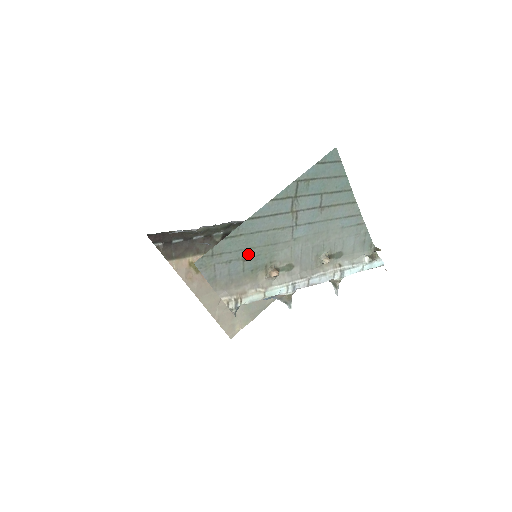
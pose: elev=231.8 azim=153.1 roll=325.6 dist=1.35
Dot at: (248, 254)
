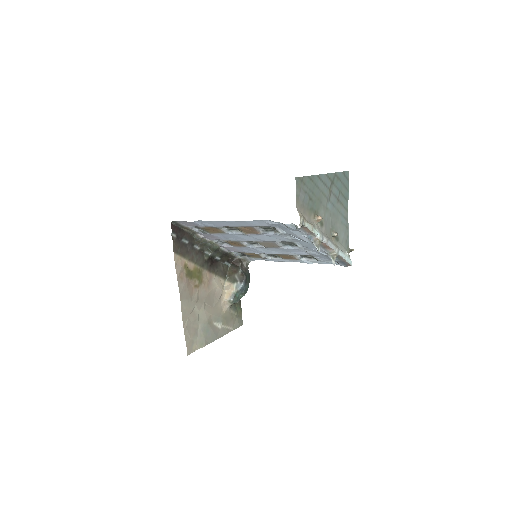
Dot at: (312, 196)
